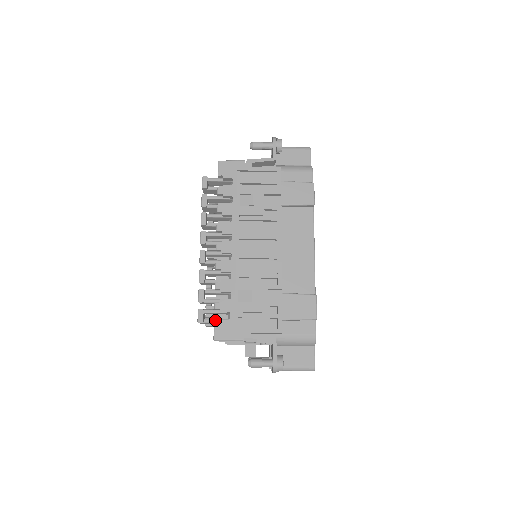
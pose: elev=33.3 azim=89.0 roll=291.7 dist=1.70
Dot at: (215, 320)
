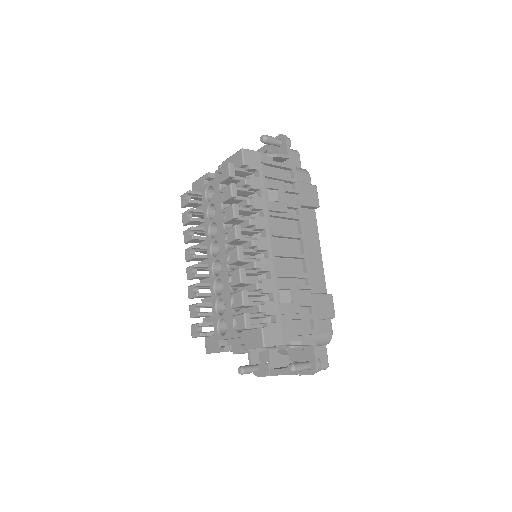
Dot at: (258, 325)
